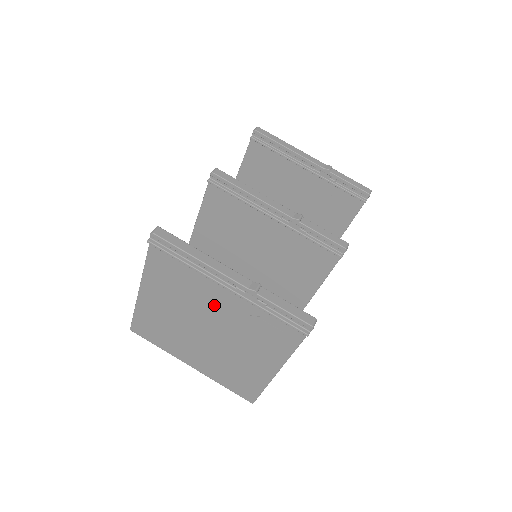
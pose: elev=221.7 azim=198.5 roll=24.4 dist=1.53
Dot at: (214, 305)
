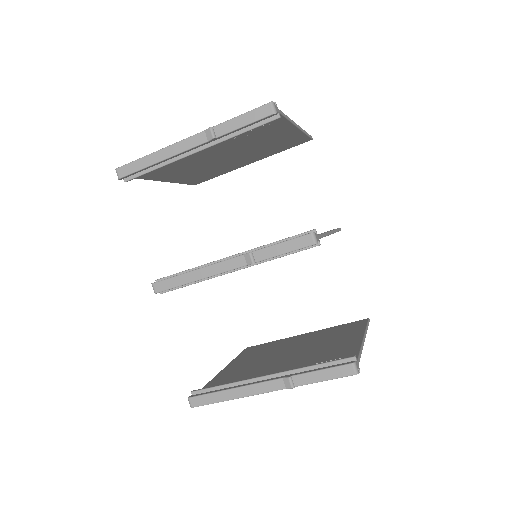
Dot at: occluded
